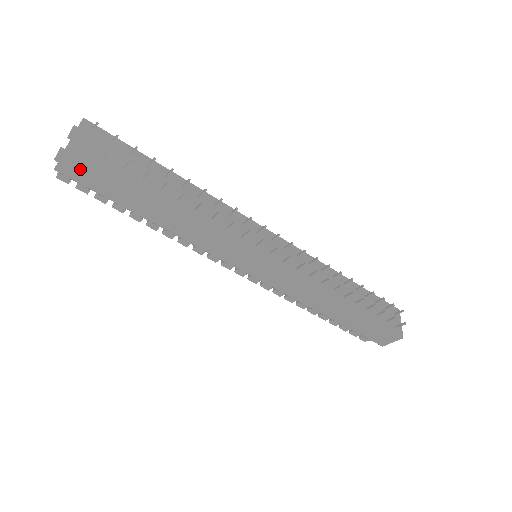
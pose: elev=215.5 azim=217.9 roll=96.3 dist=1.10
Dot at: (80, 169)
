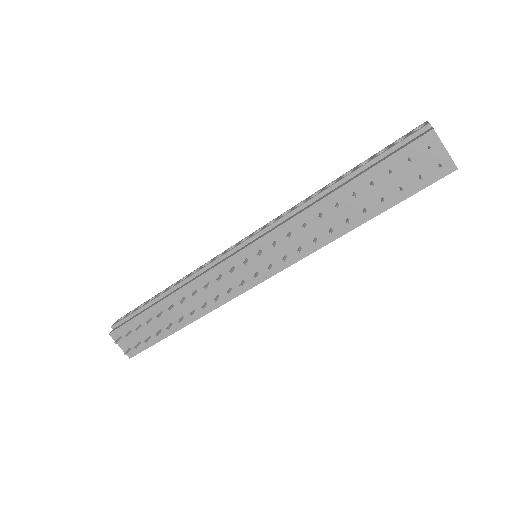
Dot at: occluded
